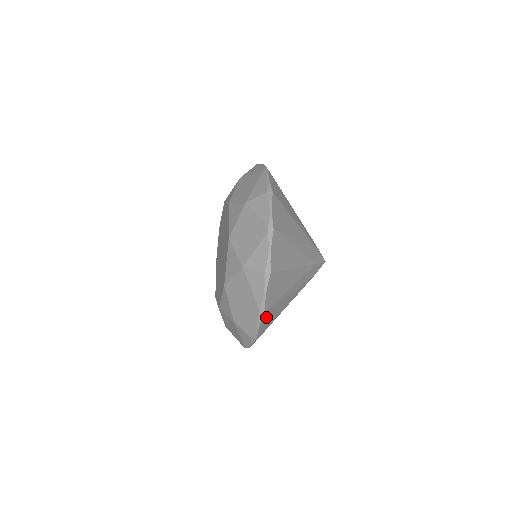
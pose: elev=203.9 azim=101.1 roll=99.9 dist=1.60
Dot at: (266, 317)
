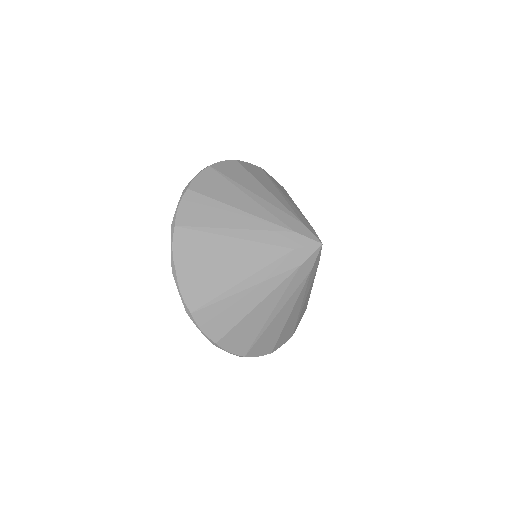
Dot at: (257, 349)
